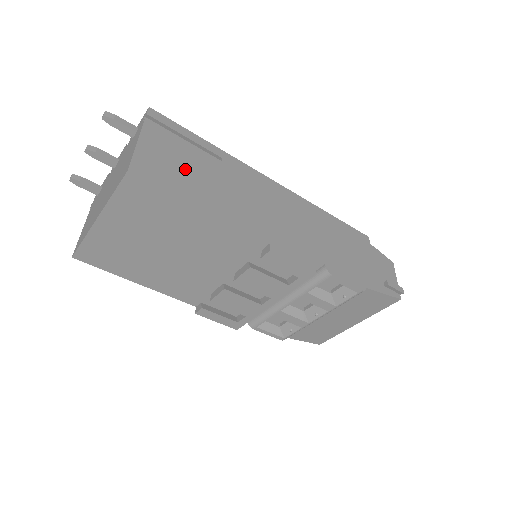
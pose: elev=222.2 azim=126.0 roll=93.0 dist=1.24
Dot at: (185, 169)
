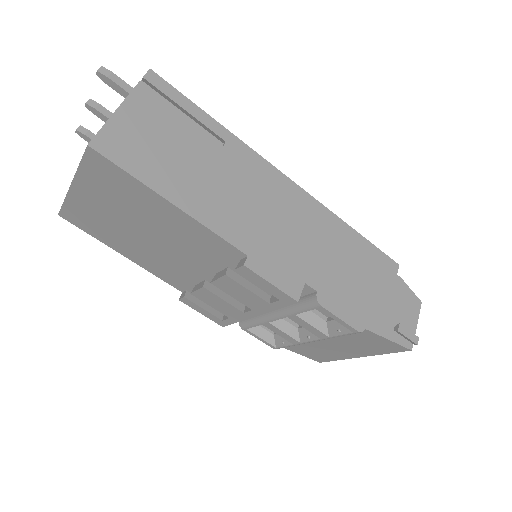
Dot at: (167, 151)
